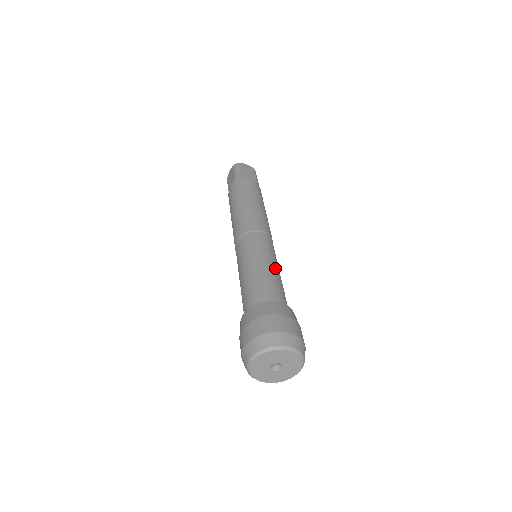
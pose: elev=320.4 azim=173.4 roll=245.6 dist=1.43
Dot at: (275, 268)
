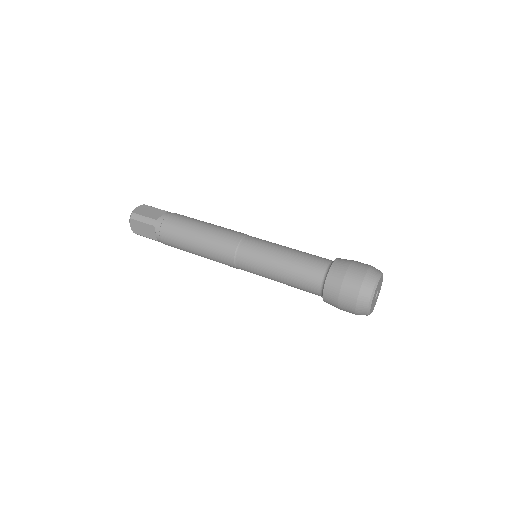
Dot at: (289, 249)
